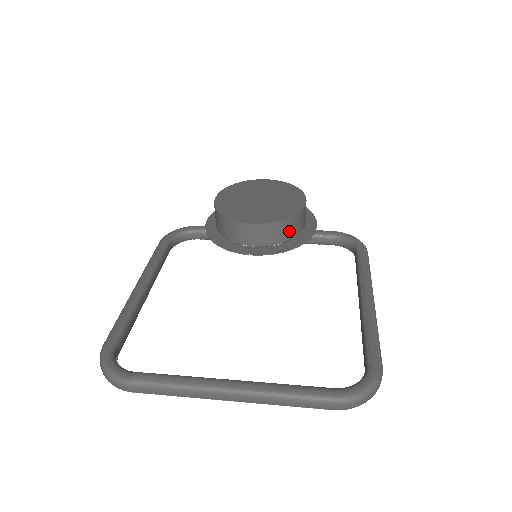
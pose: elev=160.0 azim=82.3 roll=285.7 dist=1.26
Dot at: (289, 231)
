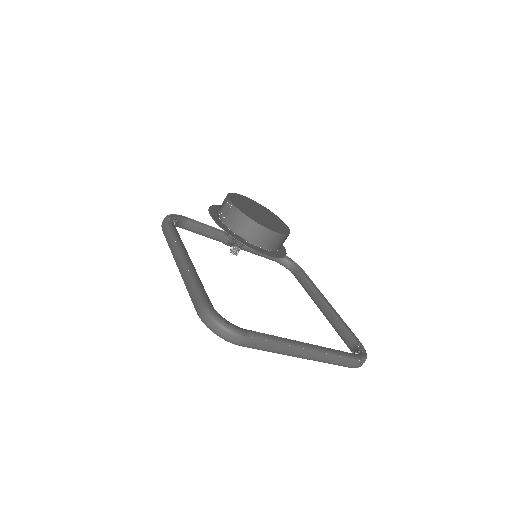
Dot at: (282, 243)
